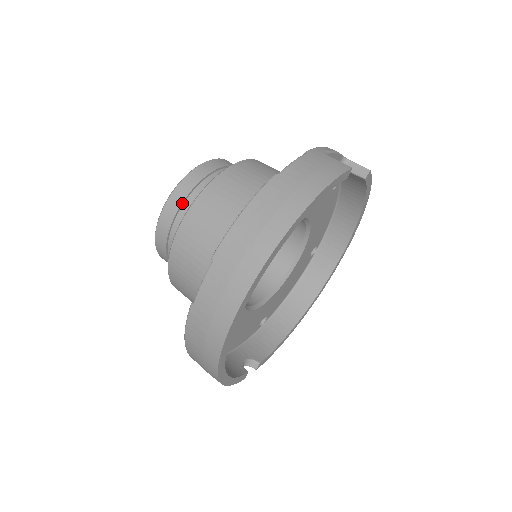
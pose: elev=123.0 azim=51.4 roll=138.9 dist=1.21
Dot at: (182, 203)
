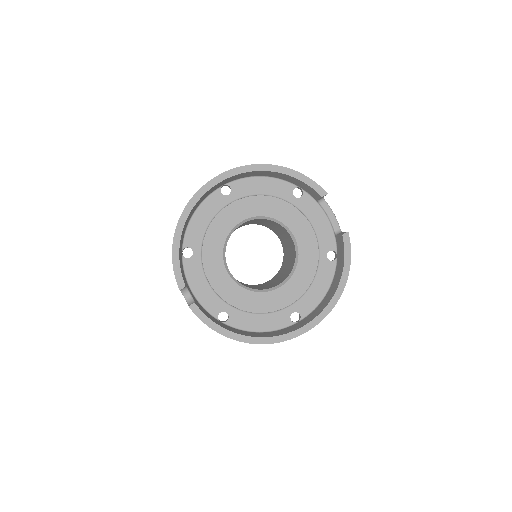
Dot at: occluded
